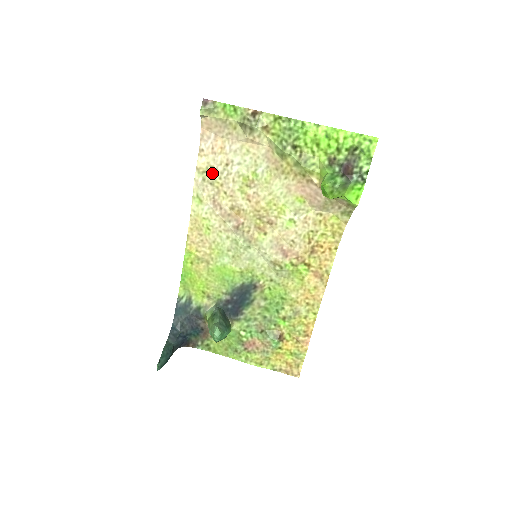
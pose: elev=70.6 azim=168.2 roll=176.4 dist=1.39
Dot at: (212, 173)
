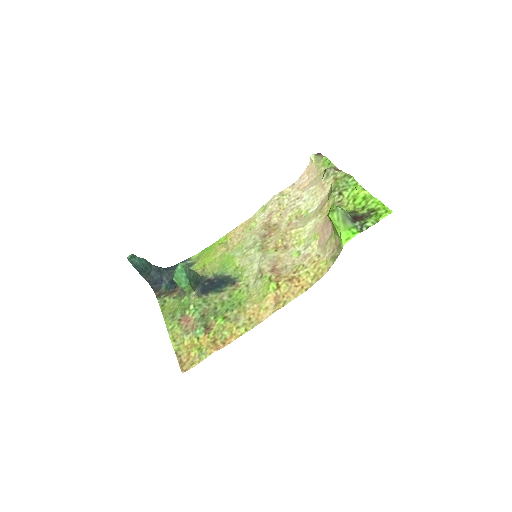
Dot at: (286, 199)
